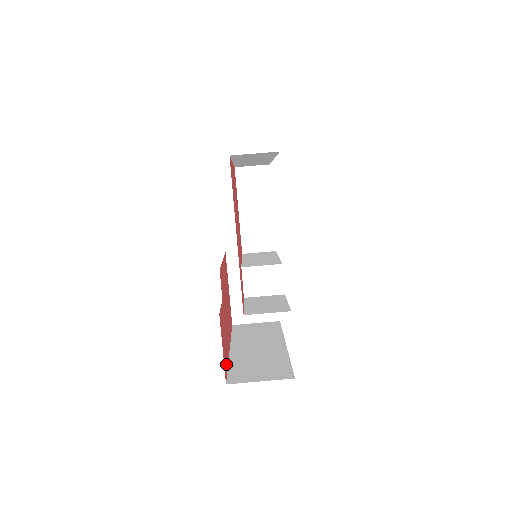
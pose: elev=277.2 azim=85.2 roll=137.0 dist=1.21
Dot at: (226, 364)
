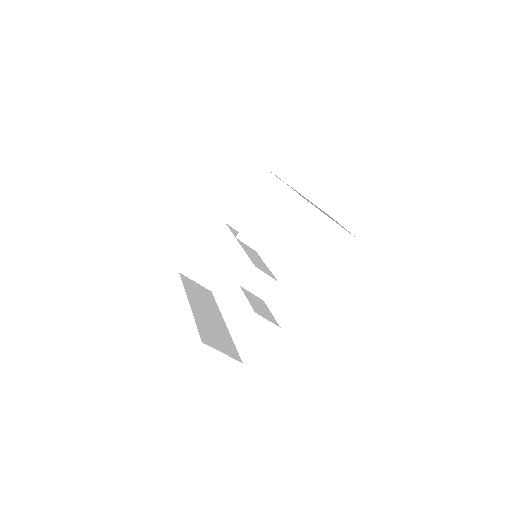
Dot at: occluded
